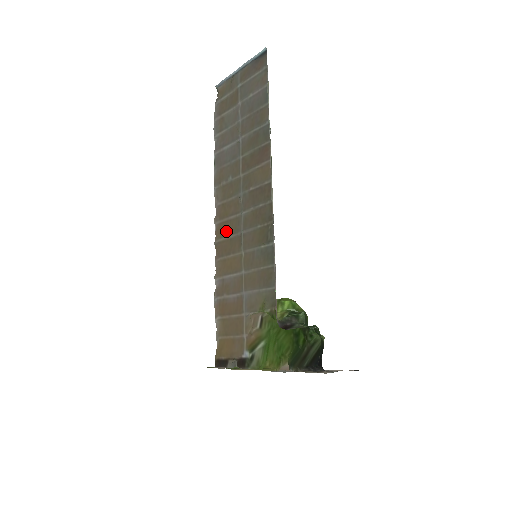
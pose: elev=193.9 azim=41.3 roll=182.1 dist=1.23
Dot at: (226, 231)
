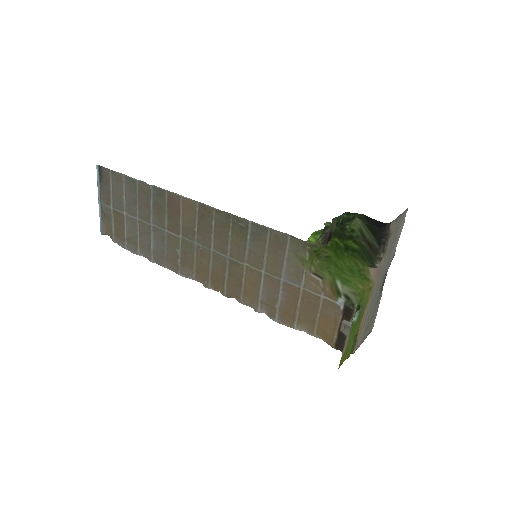
Dot at: (220, 277)
